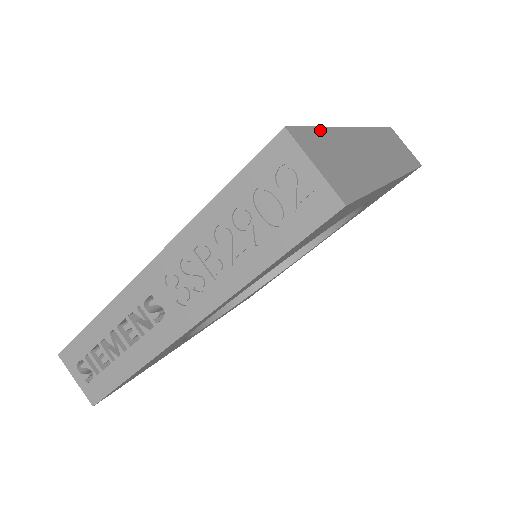
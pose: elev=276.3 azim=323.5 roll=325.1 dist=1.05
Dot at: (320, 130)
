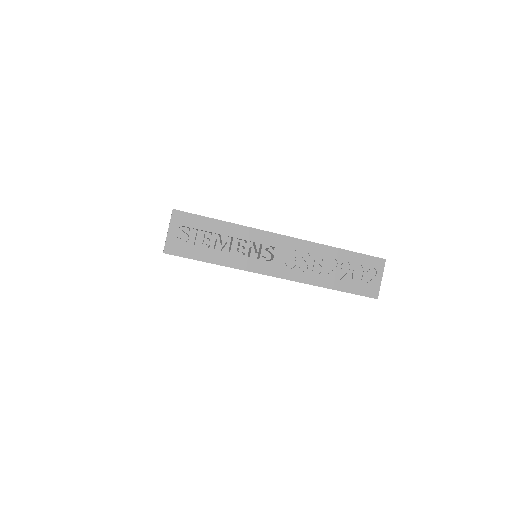
Dot at: occluded
